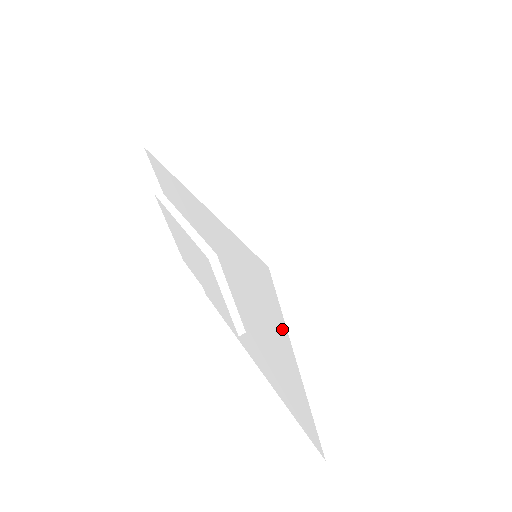
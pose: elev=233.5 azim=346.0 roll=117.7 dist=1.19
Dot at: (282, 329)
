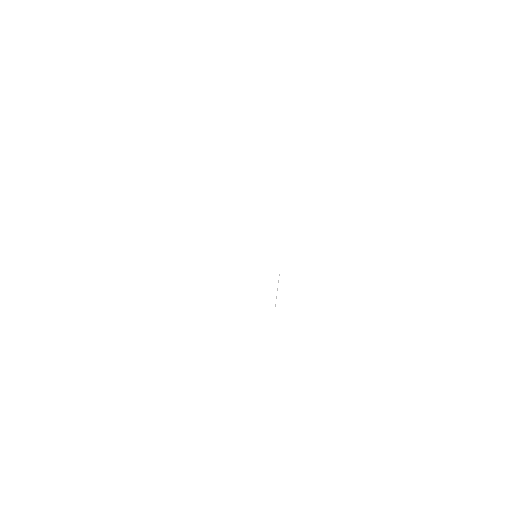
Dot at: (373, 287)
